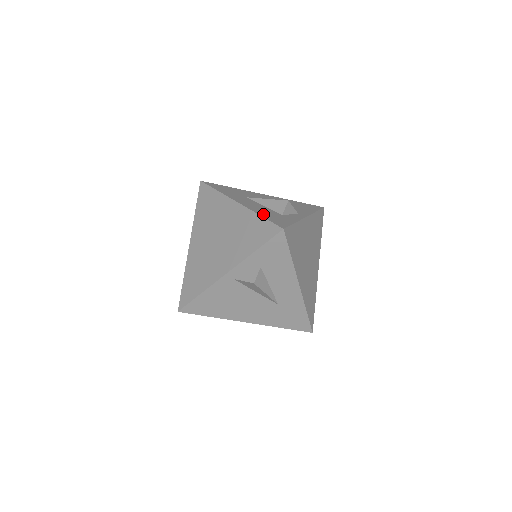
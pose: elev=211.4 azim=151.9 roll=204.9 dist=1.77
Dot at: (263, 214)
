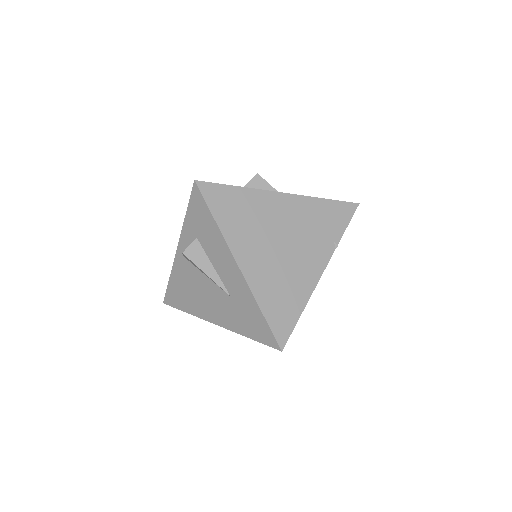
Dot at: occluded
